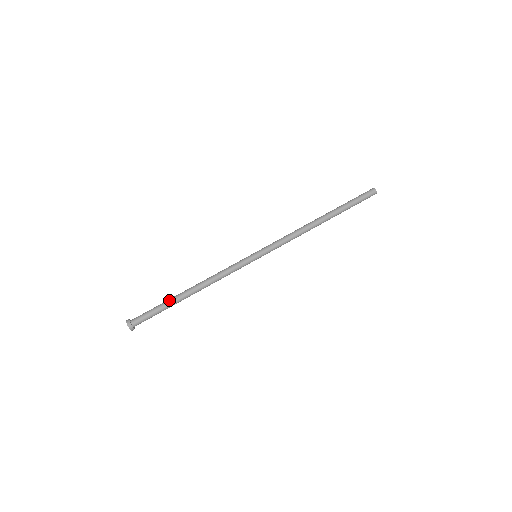
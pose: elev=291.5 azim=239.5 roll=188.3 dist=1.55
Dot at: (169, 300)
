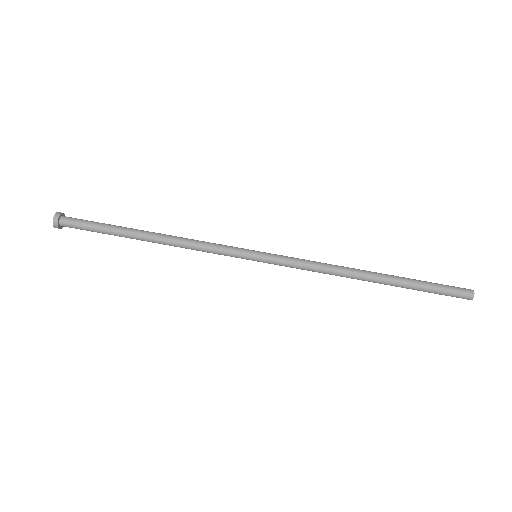
Dot at: (120, 226)
